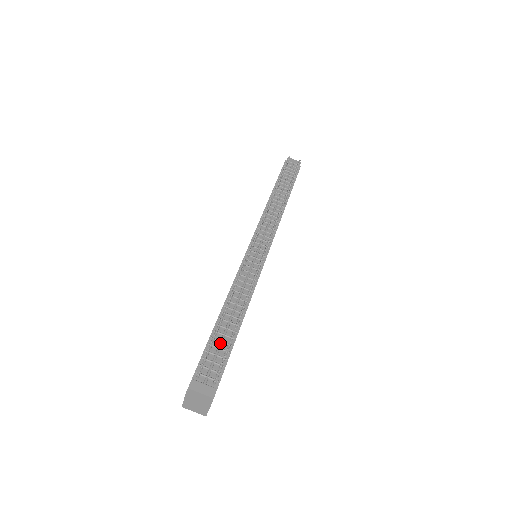
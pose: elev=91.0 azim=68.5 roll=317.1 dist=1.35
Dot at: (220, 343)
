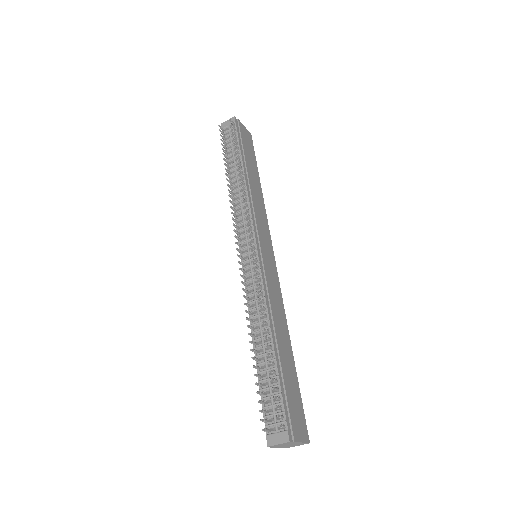
Dot at: (268, 382)
